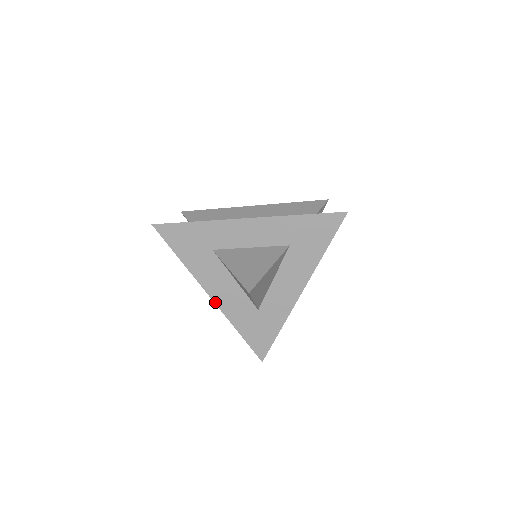
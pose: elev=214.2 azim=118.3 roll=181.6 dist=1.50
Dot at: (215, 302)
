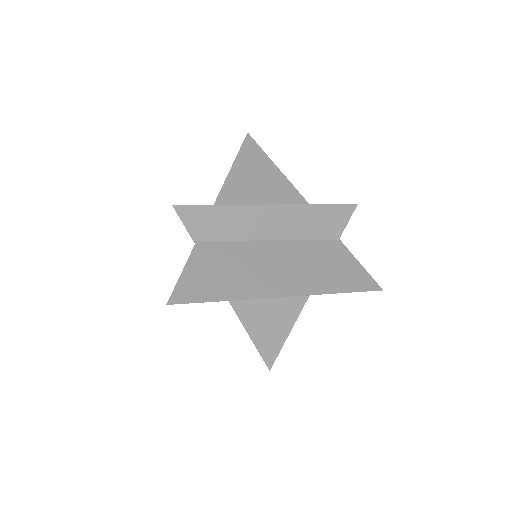
Dot at: occluded
